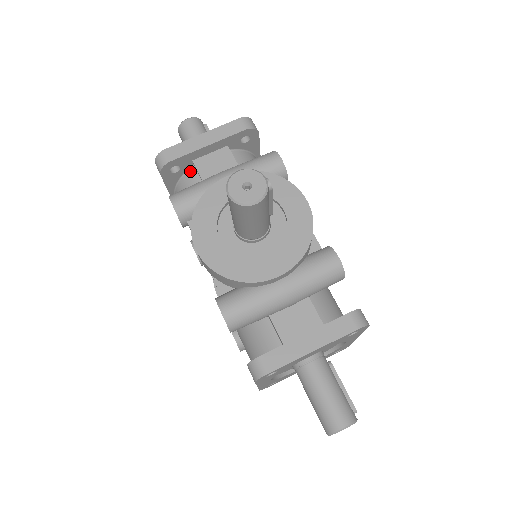
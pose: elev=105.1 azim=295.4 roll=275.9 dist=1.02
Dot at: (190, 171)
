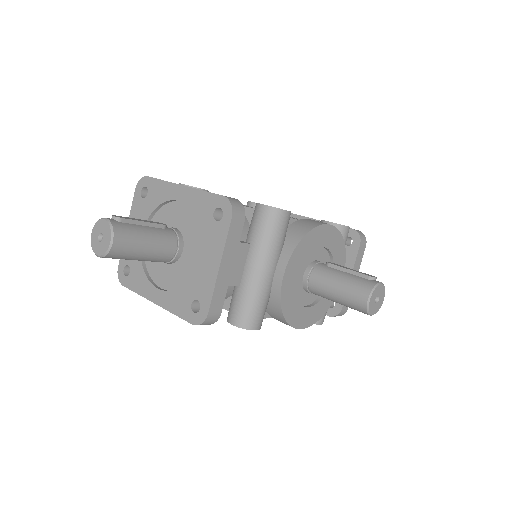
Dot at: occluded
